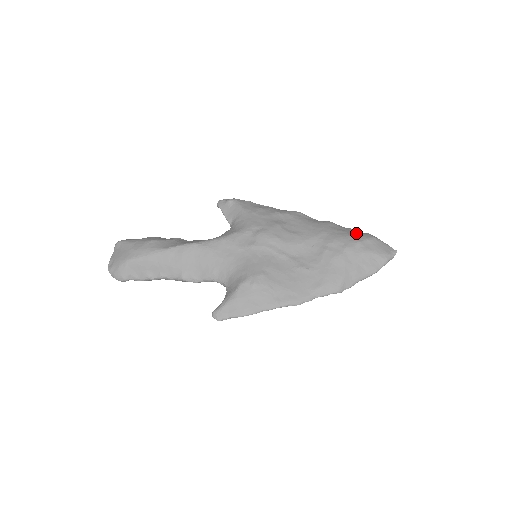
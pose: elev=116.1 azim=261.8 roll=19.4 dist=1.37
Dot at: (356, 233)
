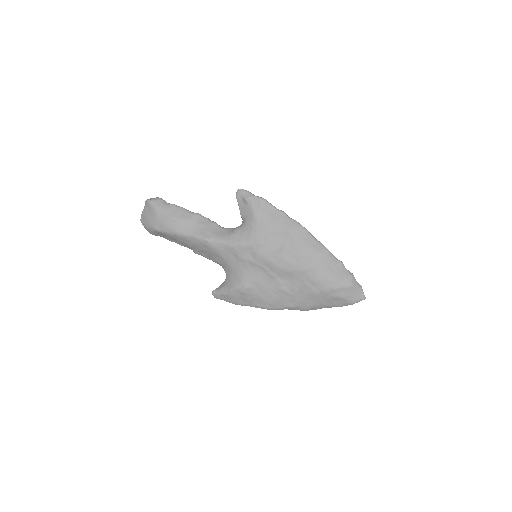
Dot at: (340, 275)
